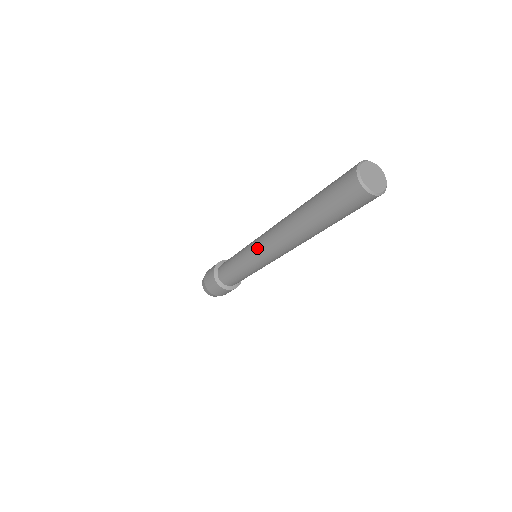
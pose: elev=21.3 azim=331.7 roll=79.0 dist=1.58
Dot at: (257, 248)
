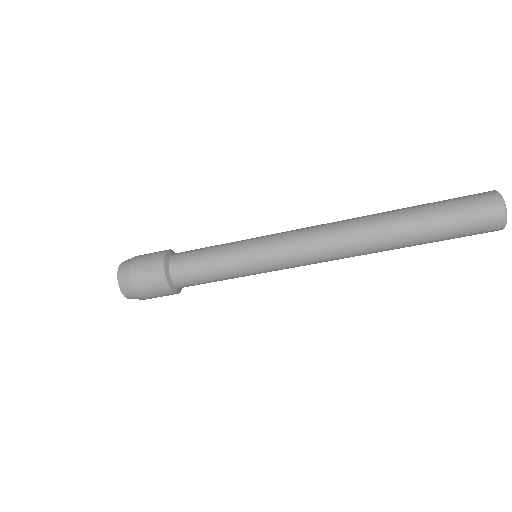
Dot at: (287, 236)
